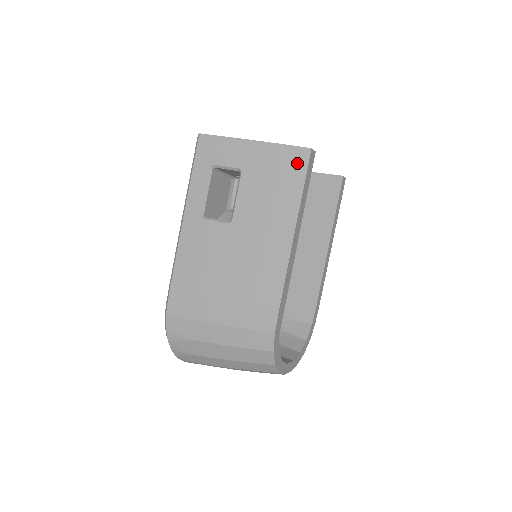
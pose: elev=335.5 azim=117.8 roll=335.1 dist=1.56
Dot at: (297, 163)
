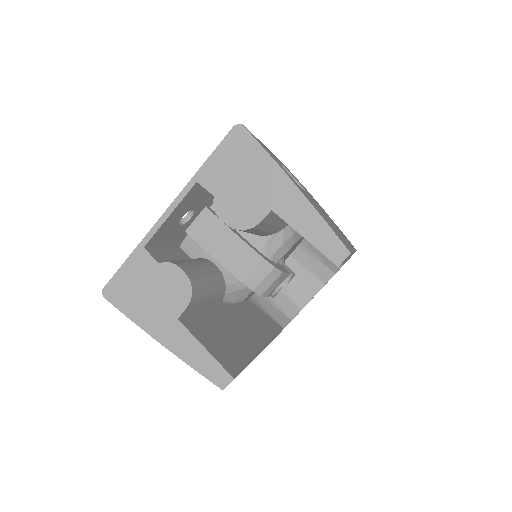
Dot at: occluded
